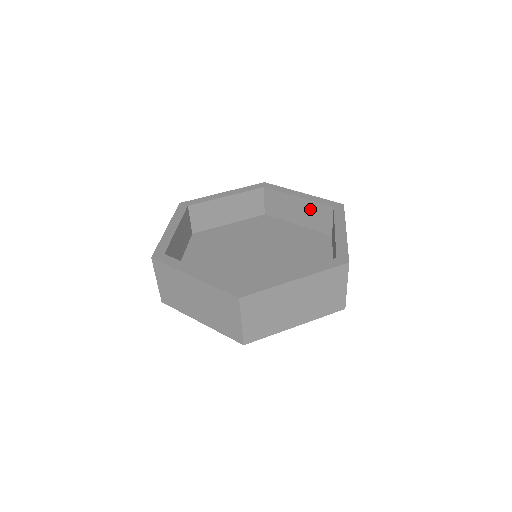
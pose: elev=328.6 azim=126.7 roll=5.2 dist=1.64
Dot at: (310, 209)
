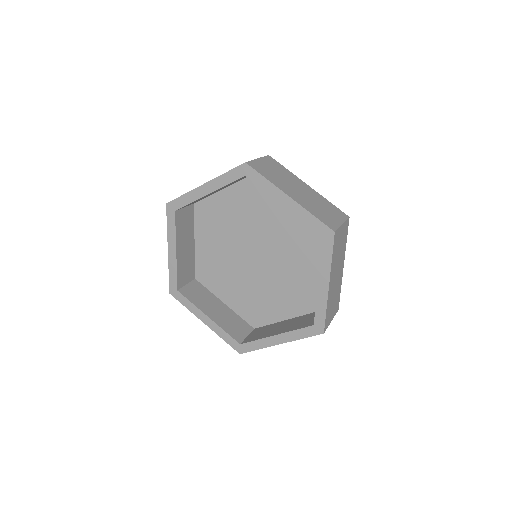
Dot at: occluded
